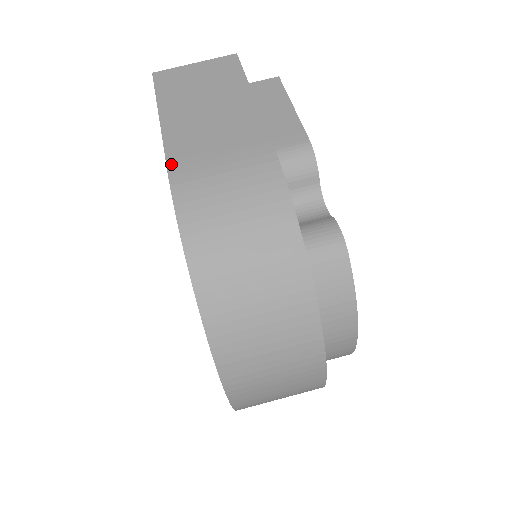
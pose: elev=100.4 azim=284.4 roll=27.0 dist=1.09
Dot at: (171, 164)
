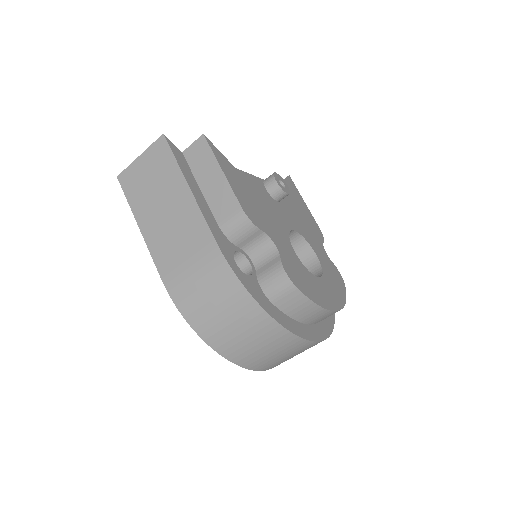
Dot at: (161, 273)
